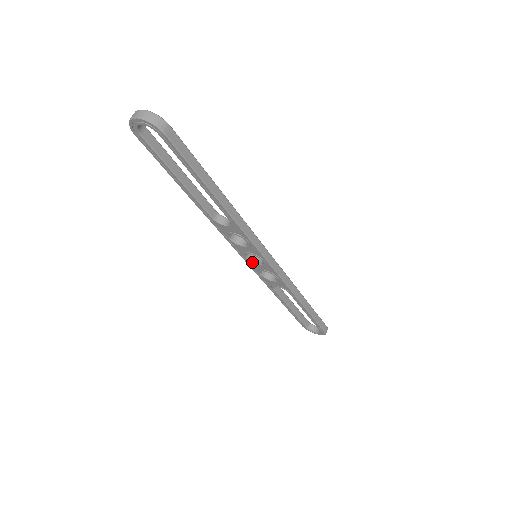
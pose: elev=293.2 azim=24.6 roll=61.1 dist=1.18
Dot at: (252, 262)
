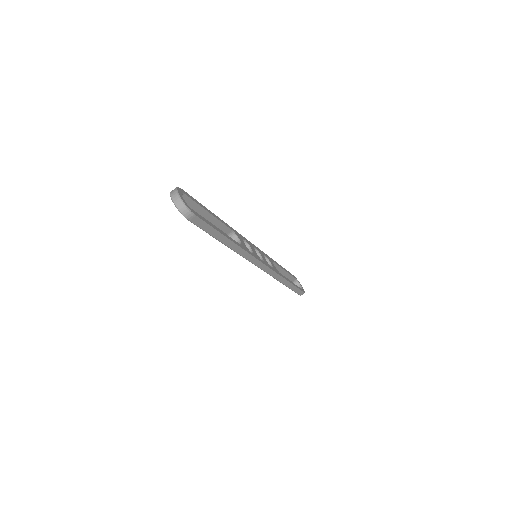
Dot at: occluded
